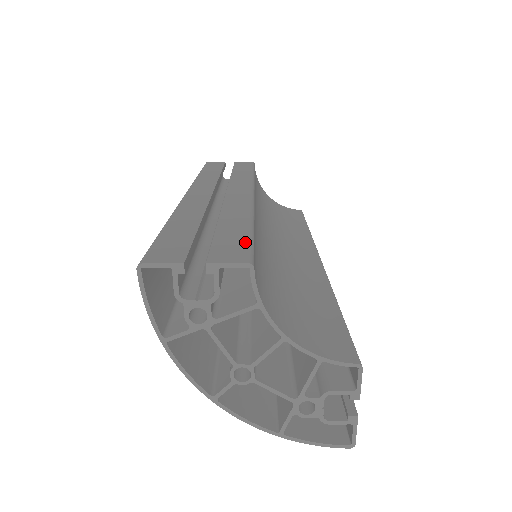
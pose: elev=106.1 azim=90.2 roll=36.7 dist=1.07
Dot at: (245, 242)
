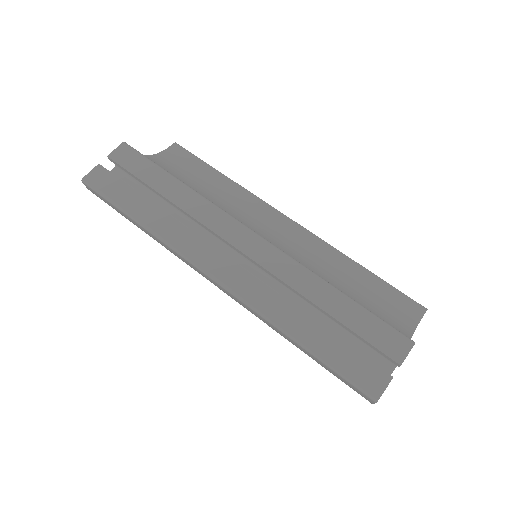
Dot at: (379, 323)
